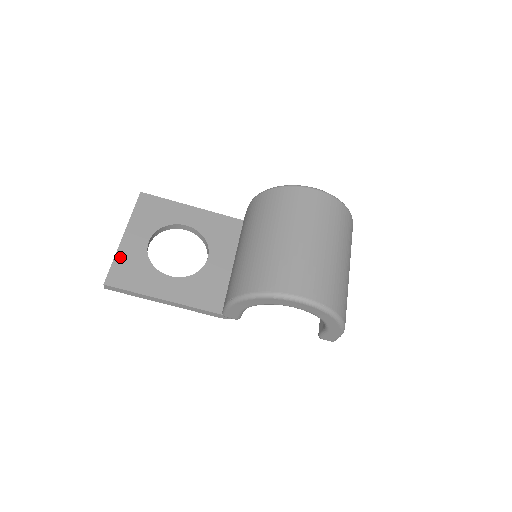
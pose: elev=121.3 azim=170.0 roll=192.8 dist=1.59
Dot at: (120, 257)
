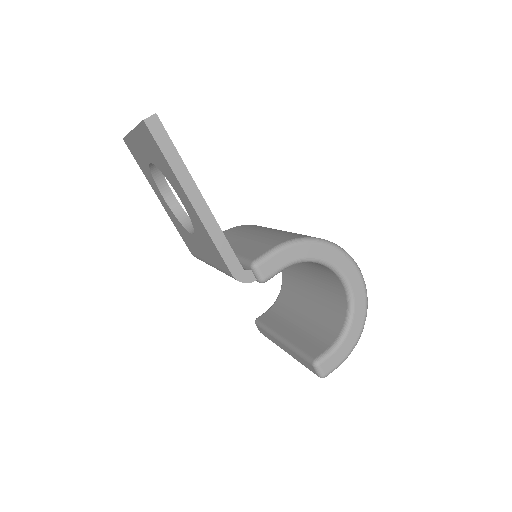
Dot at: occluded
